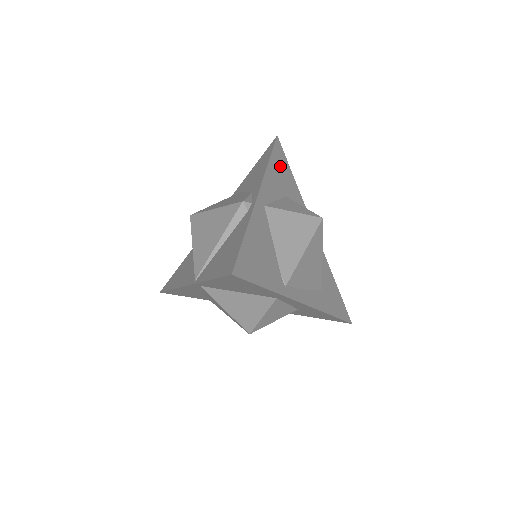
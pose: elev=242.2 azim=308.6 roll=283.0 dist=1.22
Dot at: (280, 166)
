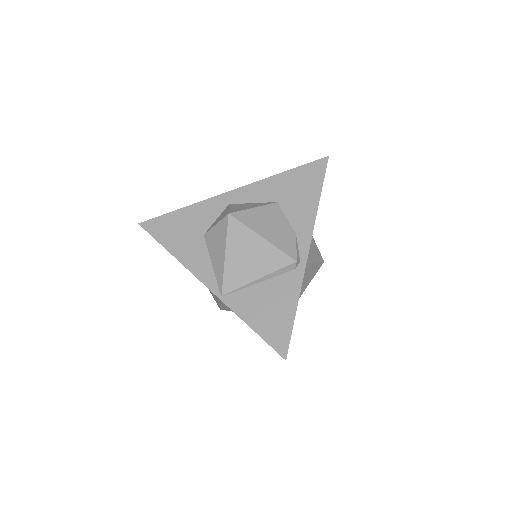
Dot at: occluded
